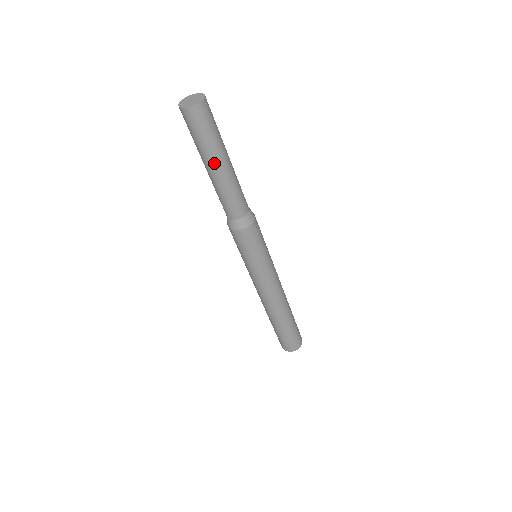
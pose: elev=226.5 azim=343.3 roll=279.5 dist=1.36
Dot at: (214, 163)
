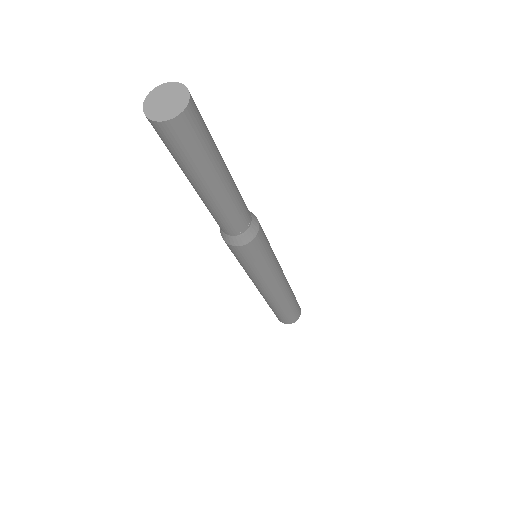
Dot at: (201, 185)
